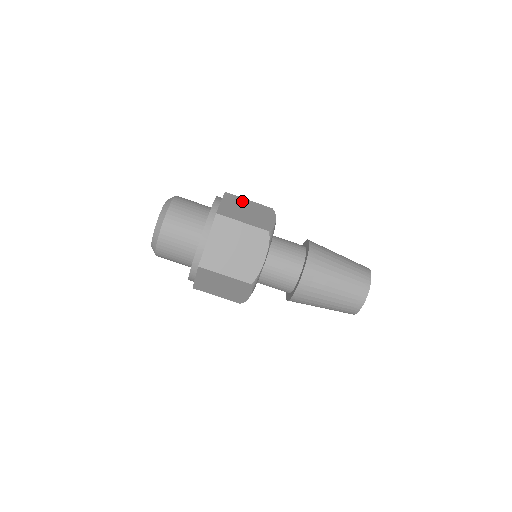
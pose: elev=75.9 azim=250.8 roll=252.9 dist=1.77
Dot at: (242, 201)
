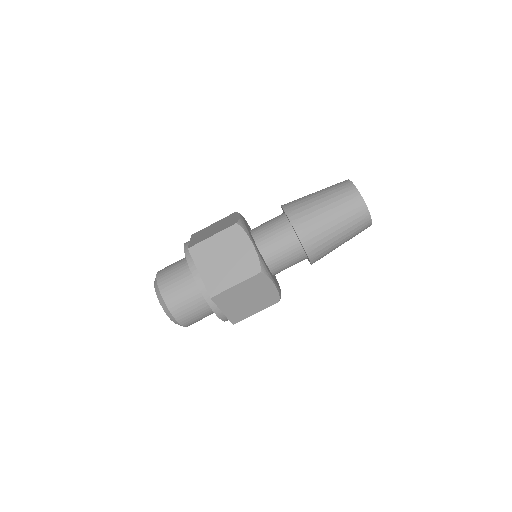
Dot at: (209, 247)
